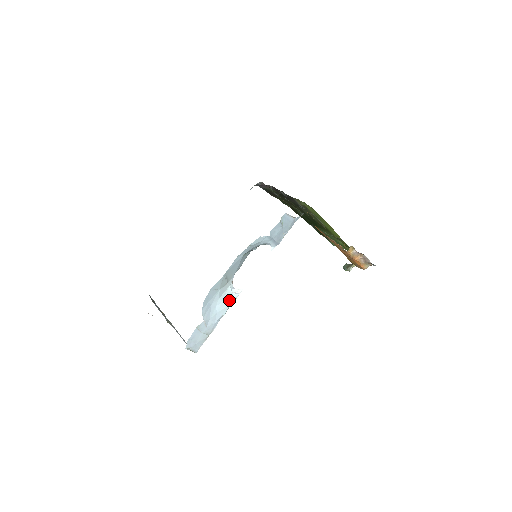
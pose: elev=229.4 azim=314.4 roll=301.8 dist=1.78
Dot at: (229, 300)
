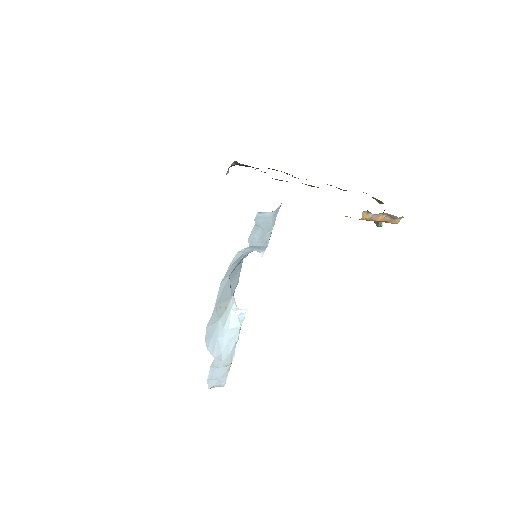
Dot at: (236, 325)
